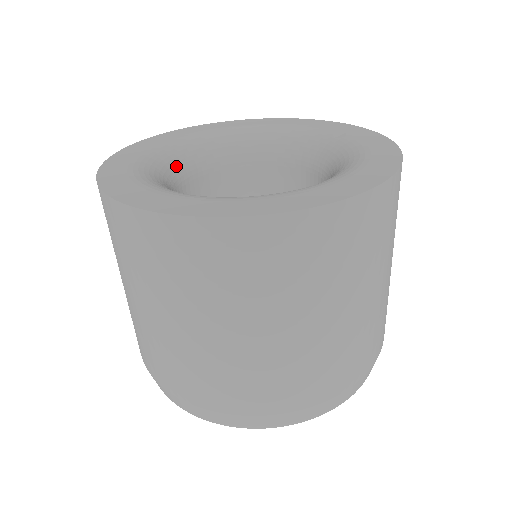
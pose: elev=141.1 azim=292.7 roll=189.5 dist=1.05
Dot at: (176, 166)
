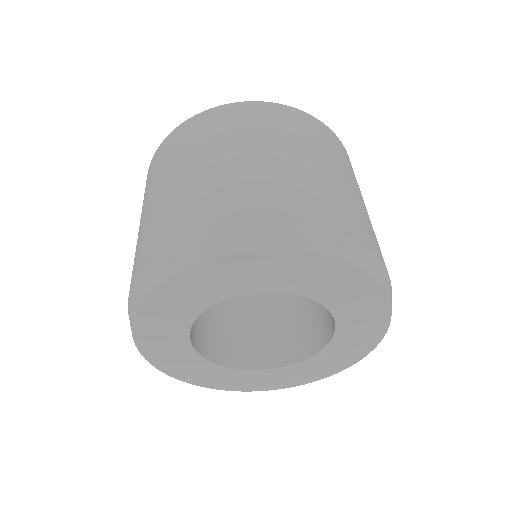
Dot at: occluded
